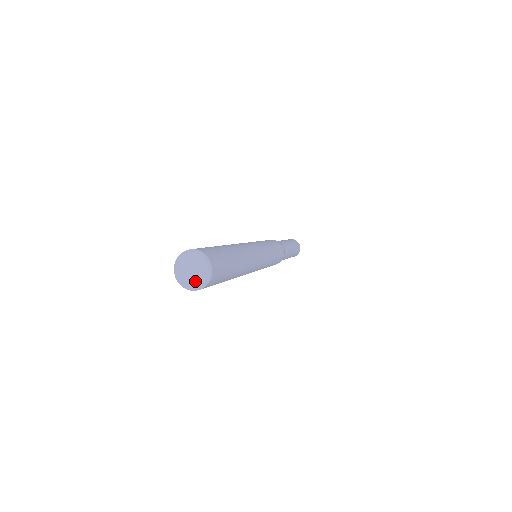
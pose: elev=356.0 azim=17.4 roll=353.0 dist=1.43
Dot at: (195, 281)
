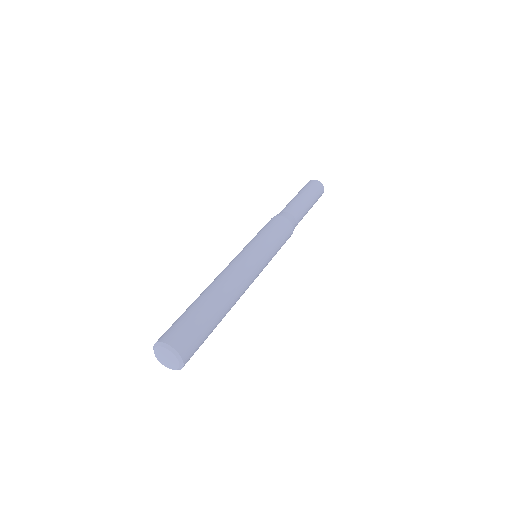
Dot at: (169, 365)
